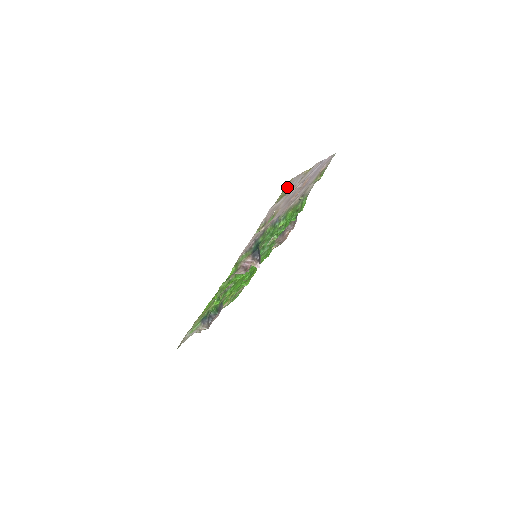
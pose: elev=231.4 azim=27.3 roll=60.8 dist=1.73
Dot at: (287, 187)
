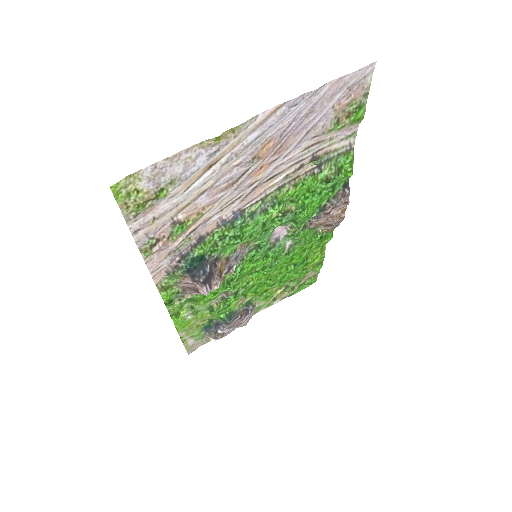
Dot at: (145, 186)
